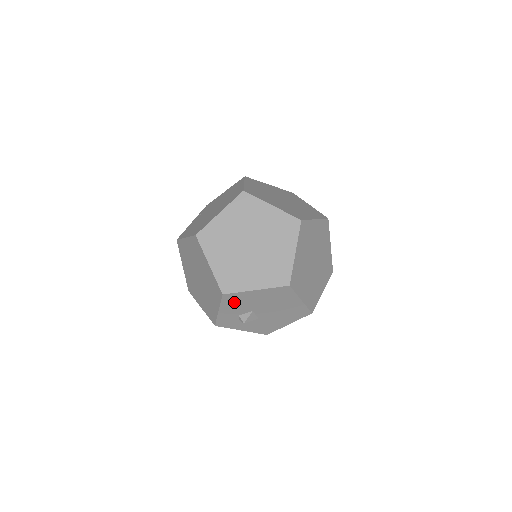
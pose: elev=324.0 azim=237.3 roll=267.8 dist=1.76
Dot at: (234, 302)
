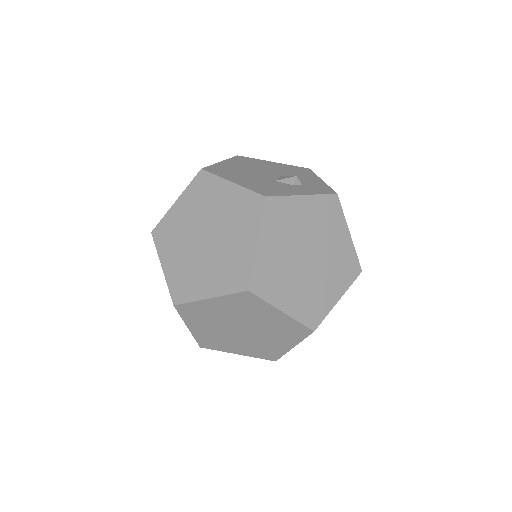
Dot at: occluded
